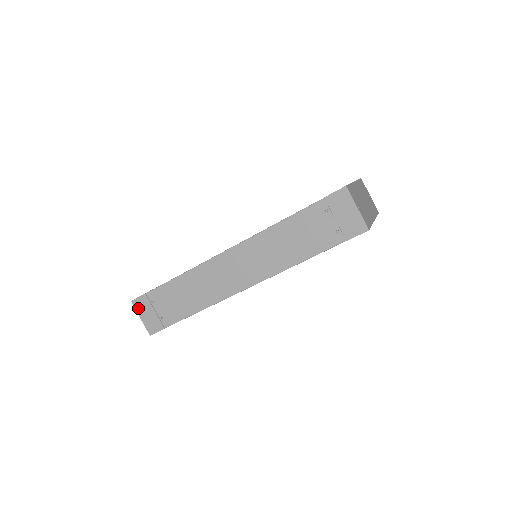
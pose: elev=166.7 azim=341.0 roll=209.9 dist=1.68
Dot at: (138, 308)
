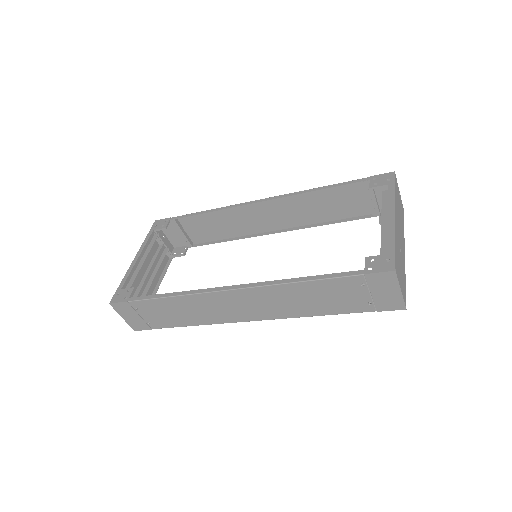
Dot at: (119, 310)
